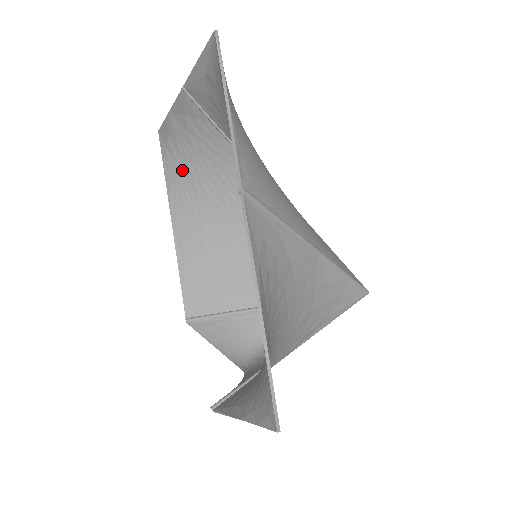
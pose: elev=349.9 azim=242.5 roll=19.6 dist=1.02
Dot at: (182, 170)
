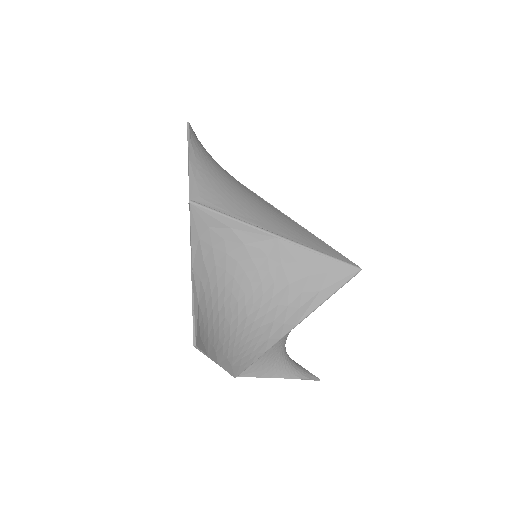
Dot at: occluded
